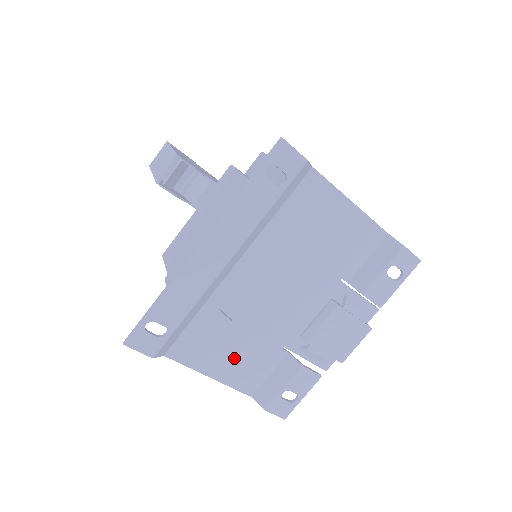
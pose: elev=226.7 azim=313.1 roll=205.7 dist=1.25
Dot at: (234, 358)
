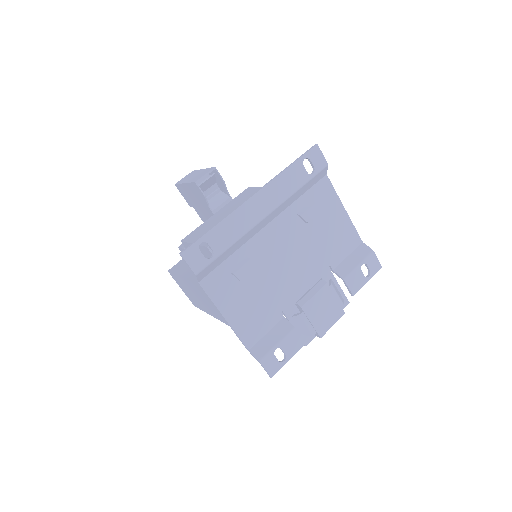
Dot at: (246, 306)
